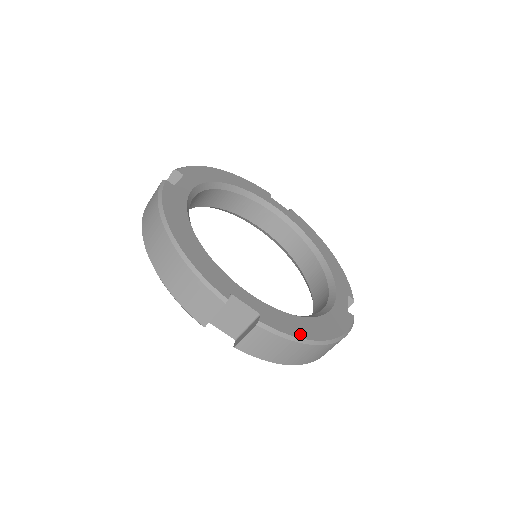
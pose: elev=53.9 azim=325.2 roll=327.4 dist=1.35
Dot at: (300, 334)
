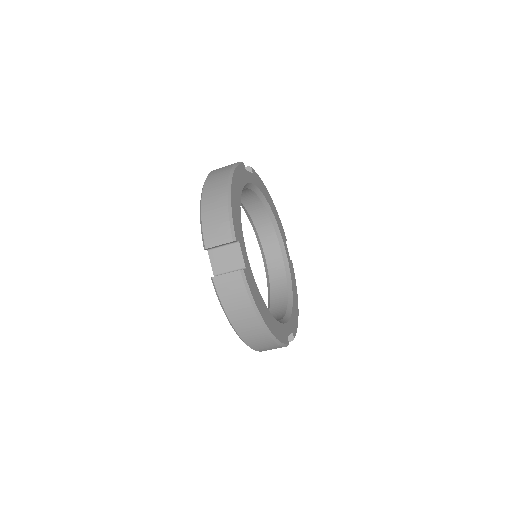
Dot at: (297, 320)
